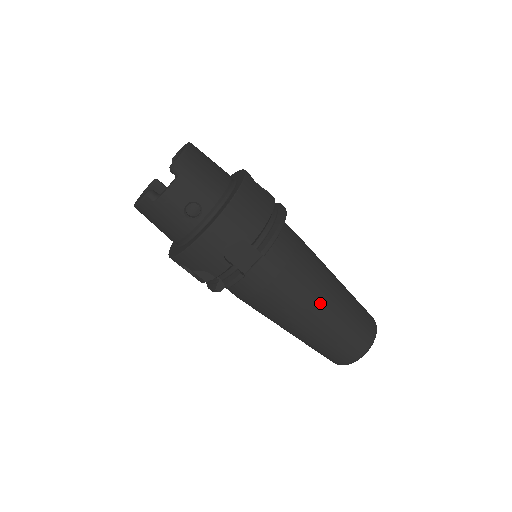
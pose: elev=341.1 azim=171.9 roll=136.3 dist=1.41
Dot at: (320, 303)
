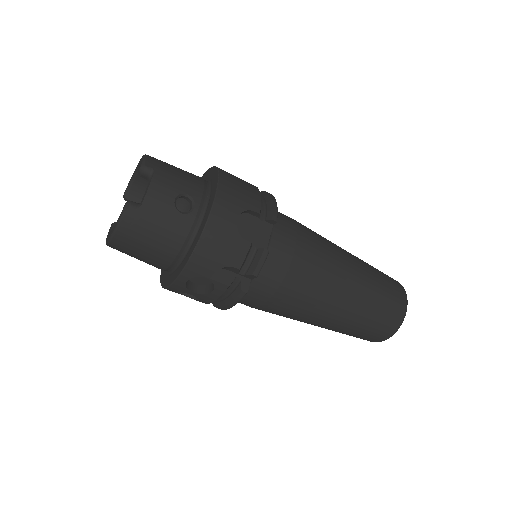
Dot at: (345, 264)
